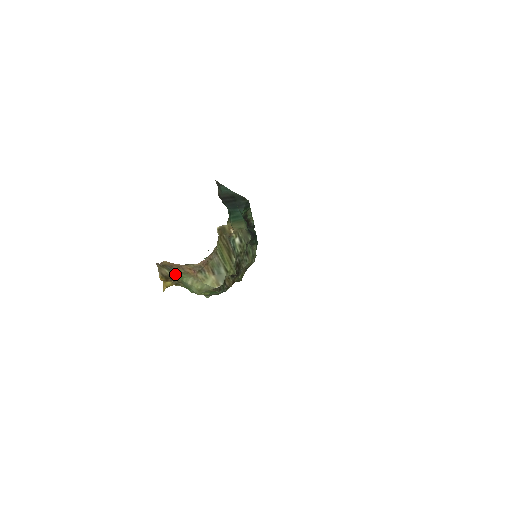
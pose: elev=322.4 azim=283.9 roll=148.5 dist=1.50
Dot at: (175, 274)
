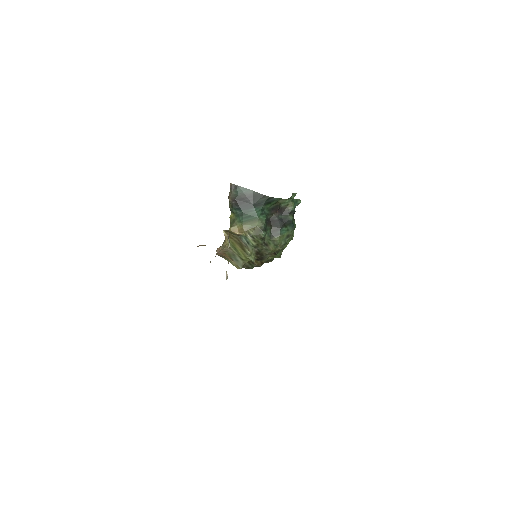
Dot at: occluded
